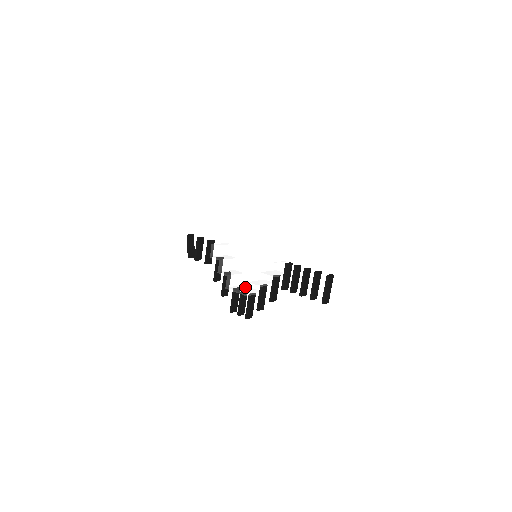
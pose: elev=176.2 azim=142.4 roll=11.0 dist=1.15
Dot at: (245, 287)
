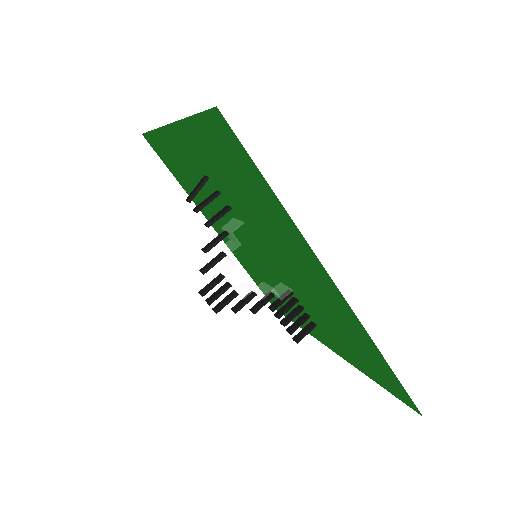
Dot at: occluded
